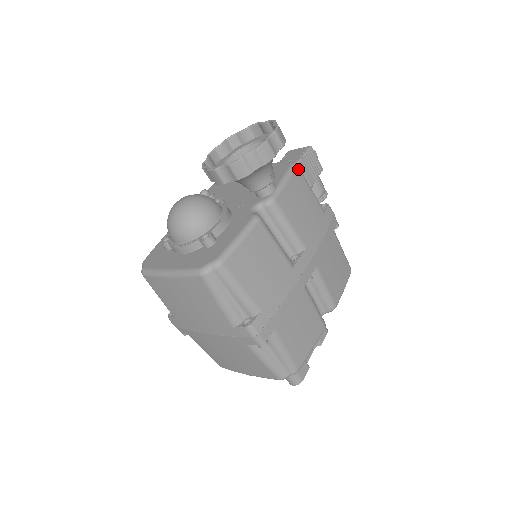
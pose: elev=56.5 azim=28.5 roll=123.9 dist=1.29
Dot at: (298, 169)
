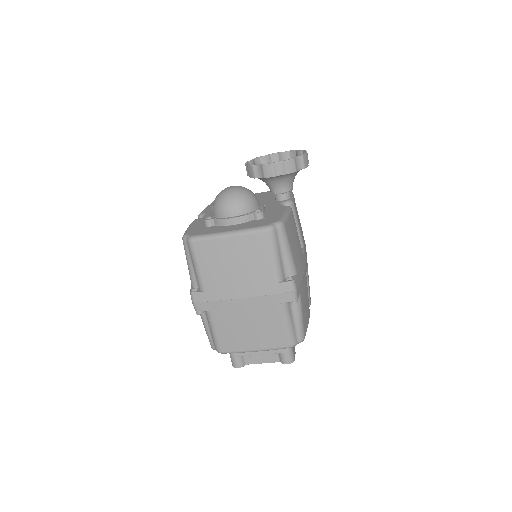
Dot at: occluded
